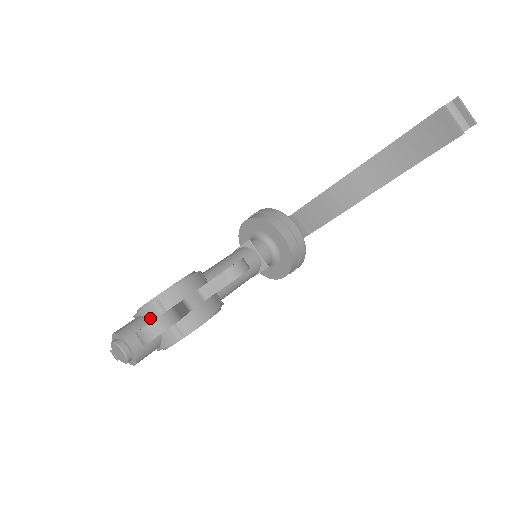
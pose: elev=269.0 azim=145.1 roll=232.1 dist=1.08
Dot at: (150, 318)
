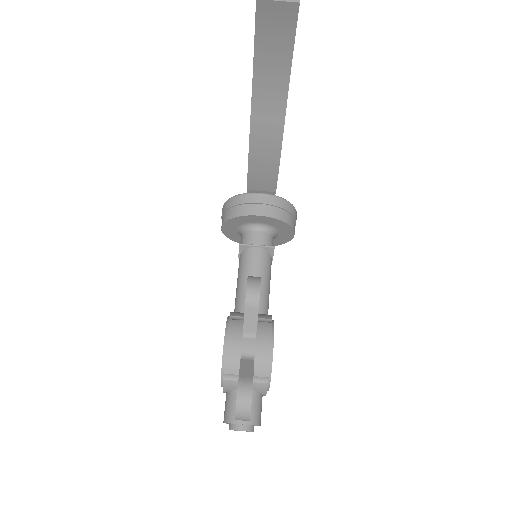
Dot at: (234, 388)
